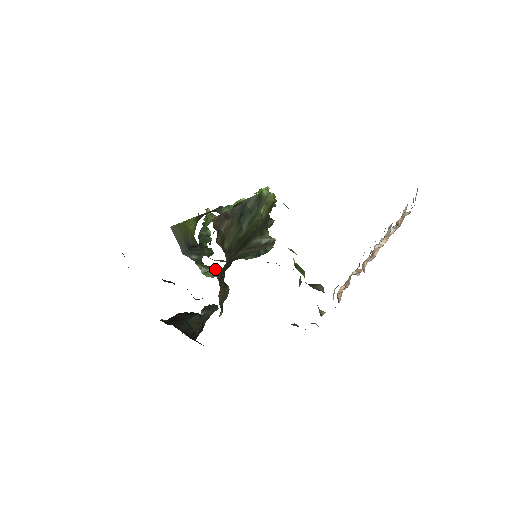
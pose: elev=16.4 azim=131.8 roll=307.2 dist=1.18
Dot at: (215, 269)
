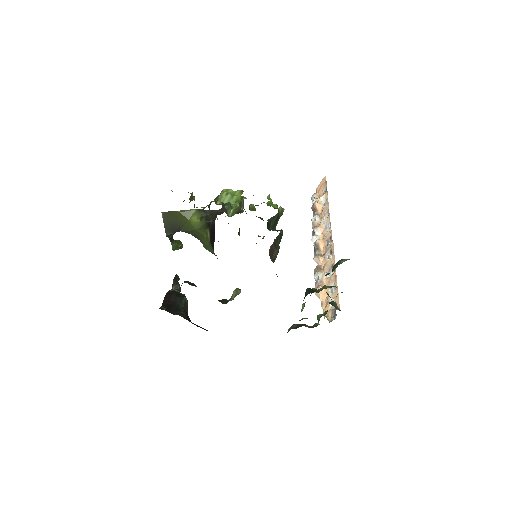
Dot at: (182, 244)
